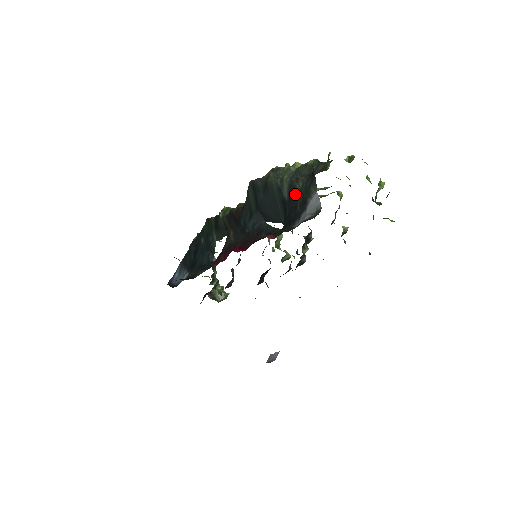
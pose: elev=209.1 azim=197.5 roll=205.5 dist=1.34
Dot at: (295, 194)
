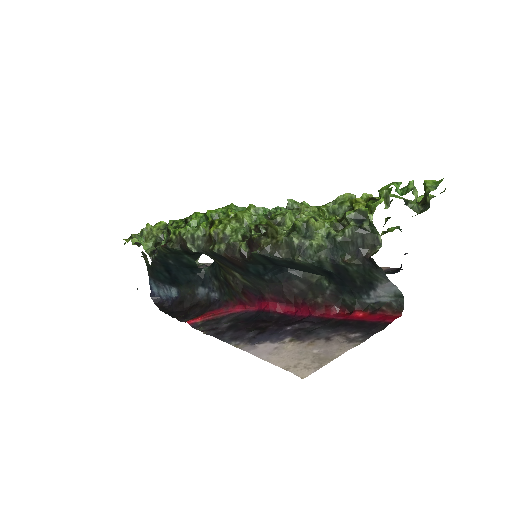
Dot at: (347, 272)
